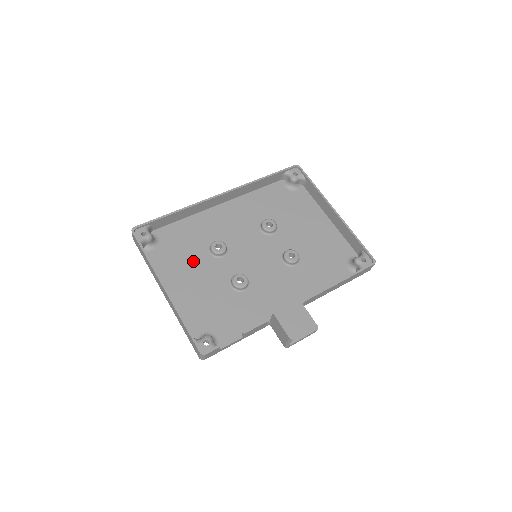
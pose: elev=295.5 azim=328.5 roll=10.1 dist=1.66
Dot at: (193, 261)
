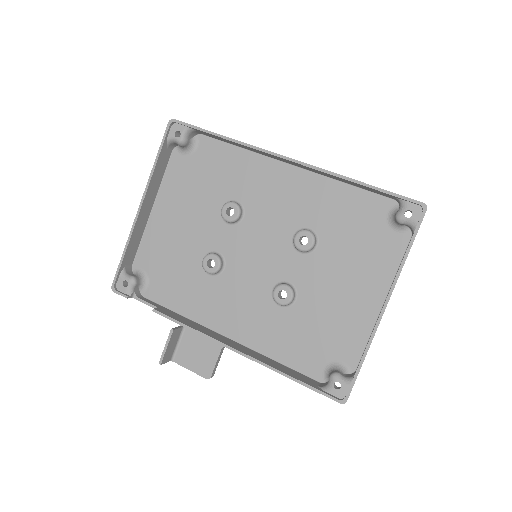
Dot at: (201, 201)
